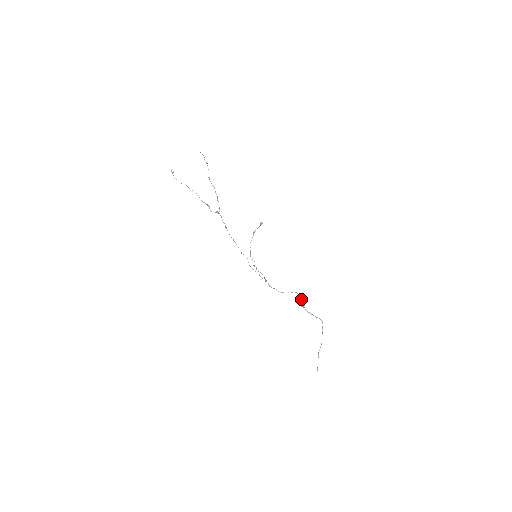
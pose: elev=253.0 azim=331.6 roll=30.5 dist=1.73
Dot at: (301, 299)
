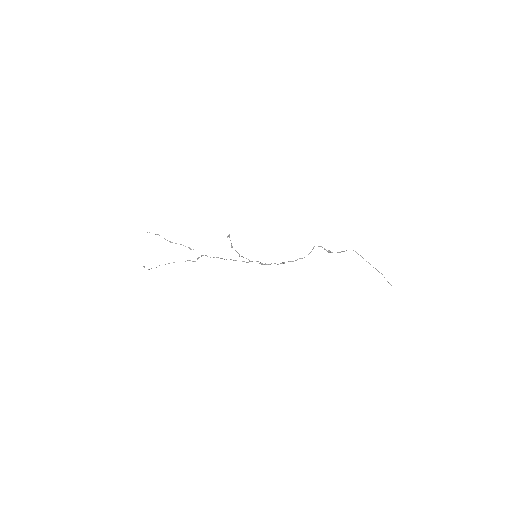
Dot at: occluded
